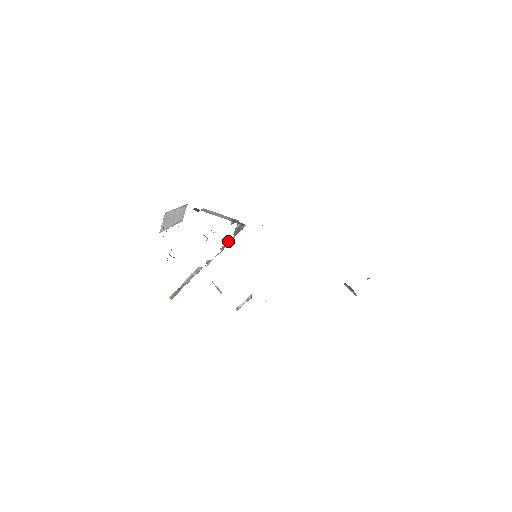
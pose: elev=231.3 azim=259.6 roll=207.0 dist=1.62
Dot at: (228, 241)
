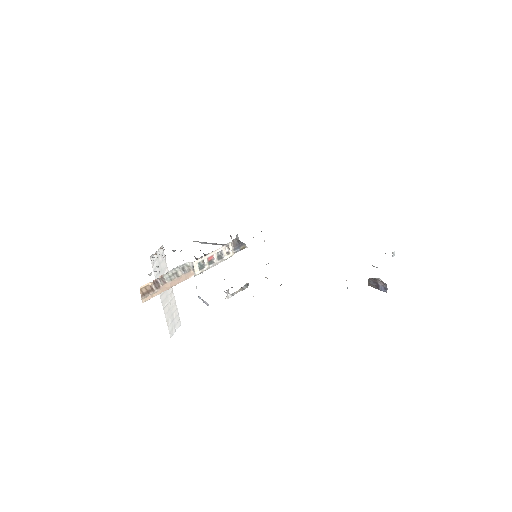
Dot at: (225, 250)
